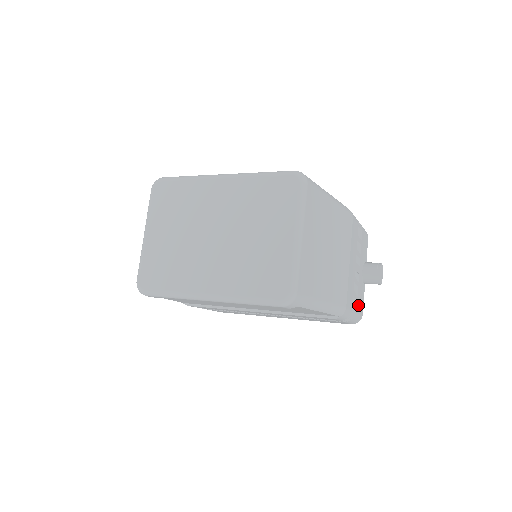
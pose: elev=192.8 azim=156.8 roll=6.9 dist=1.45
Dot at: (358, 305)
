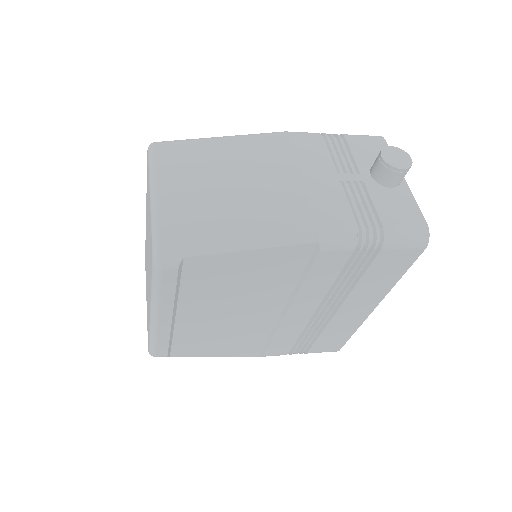
Dot at: (388, 216)
